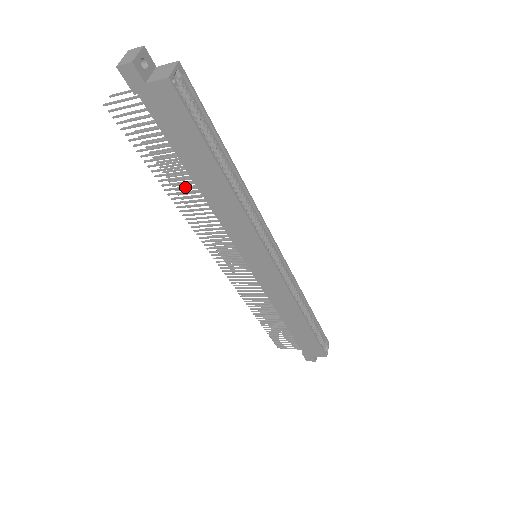
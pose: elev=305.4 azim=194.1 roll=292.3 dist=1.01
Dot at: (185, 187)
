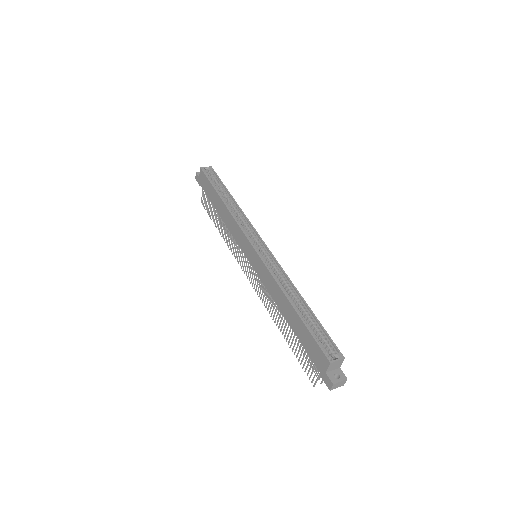
Dot at: (222, 224)
